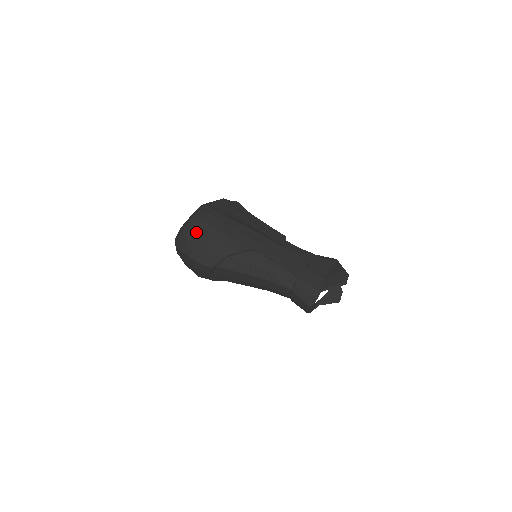
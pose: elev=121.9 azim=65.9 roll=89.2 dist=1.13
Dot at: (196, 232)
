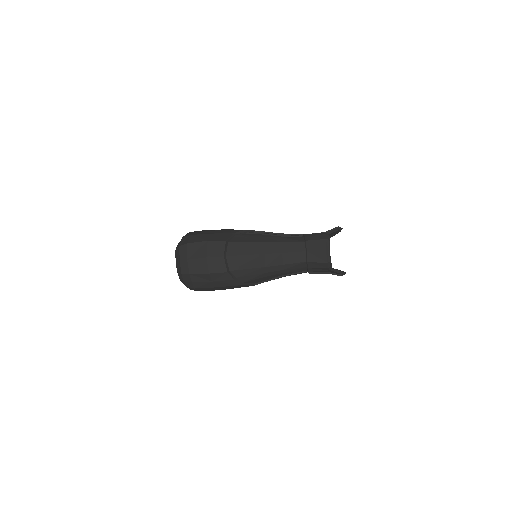
Dot at: (198, 232)
